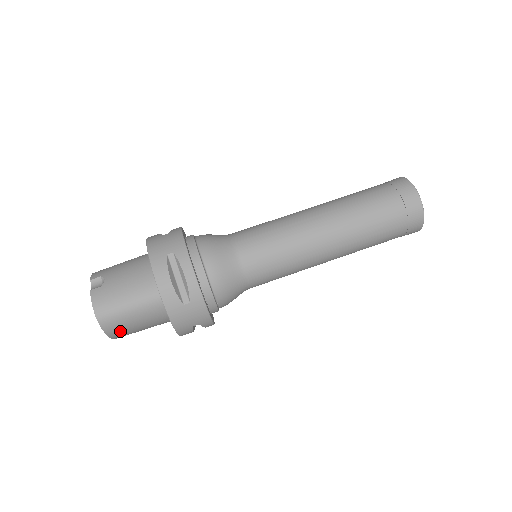
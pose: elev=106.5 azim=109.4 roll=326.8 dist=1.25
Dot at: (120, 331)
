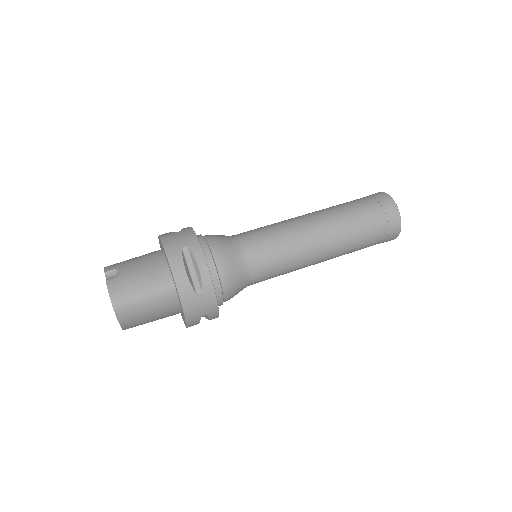
Dot at: (132, 320)
